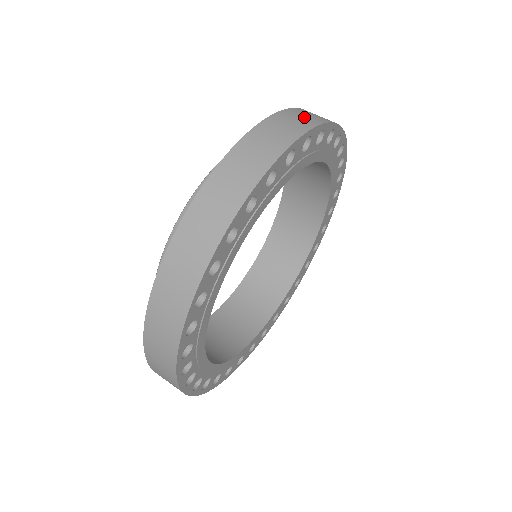
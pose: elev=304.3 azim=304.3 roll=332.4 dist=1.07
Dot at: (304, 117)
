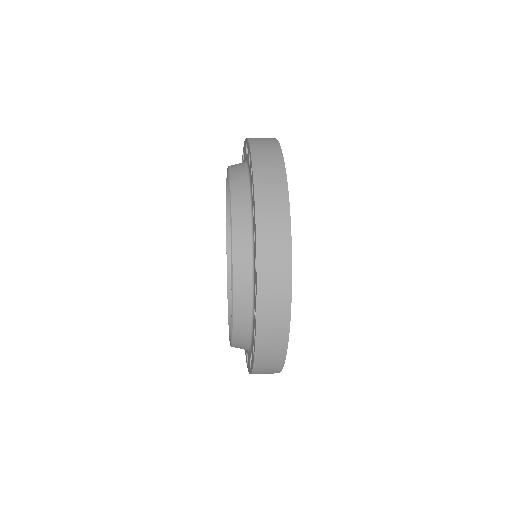
Dot at: occluded
